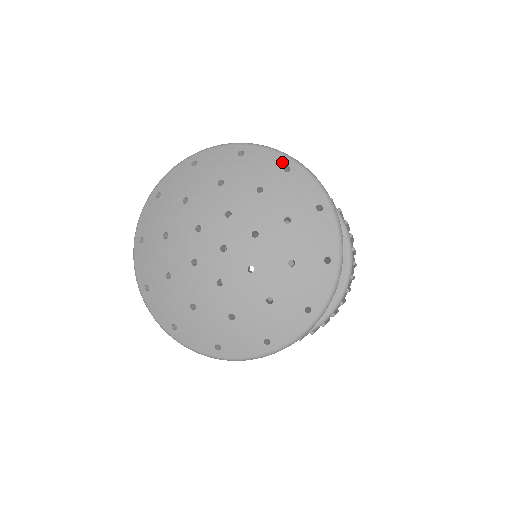
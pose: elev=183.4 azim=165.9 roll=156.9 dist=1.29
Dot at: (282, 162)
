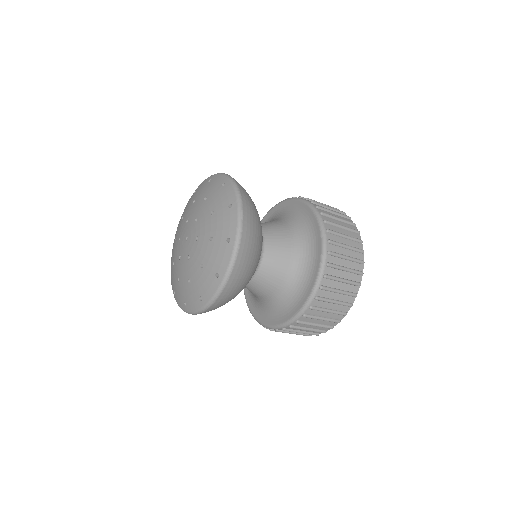
Dot at: (232, 200)
